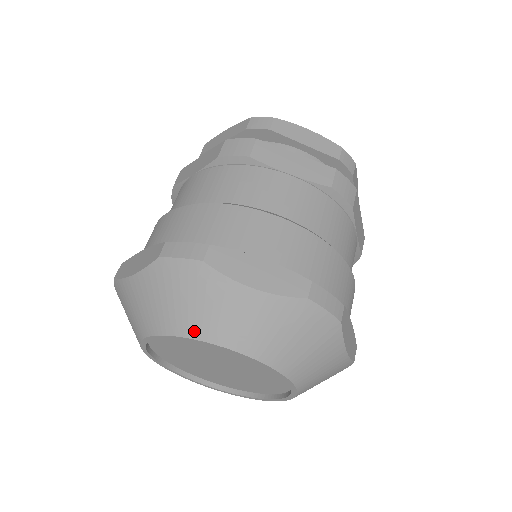
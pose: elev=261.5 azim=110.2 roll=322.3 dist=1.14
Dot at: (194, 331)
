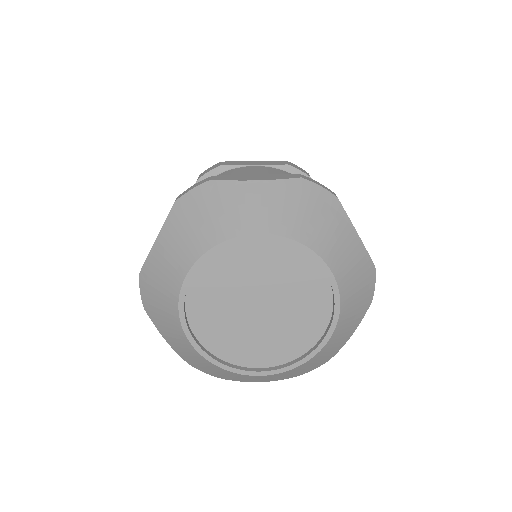
Dot at: (222, 234)
